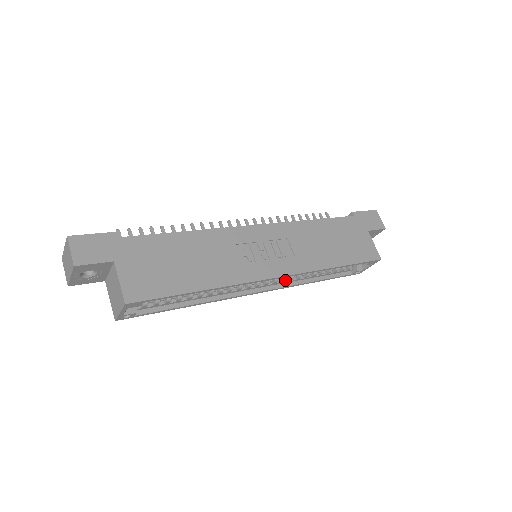
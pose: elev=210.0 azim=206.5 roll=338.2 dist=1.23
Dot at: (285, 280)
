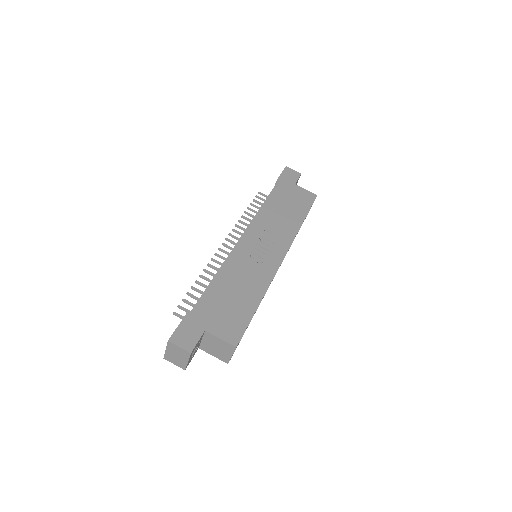
Dot at: occluded
